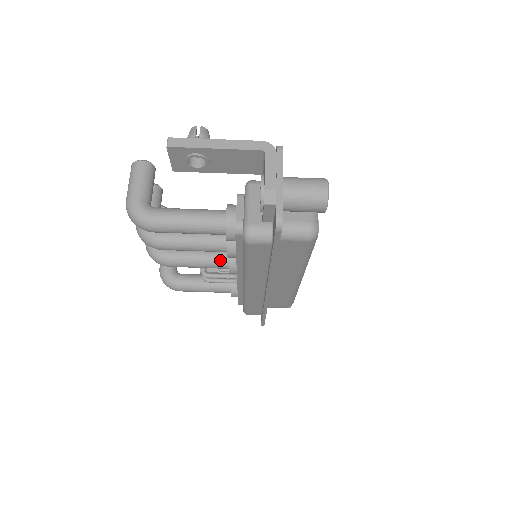
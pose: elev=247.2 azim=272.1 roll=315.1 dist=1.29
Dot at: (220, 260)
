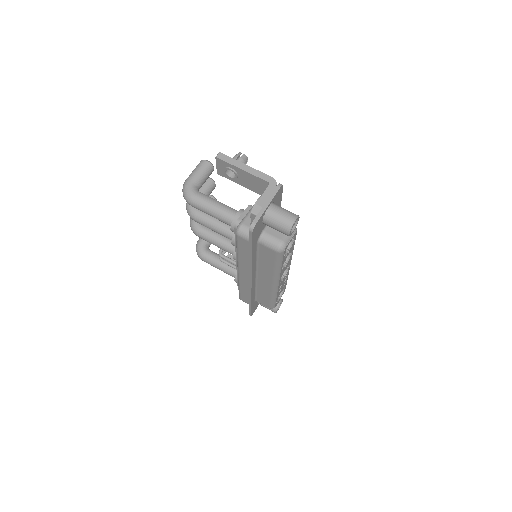
Dot at: (231, 247)
